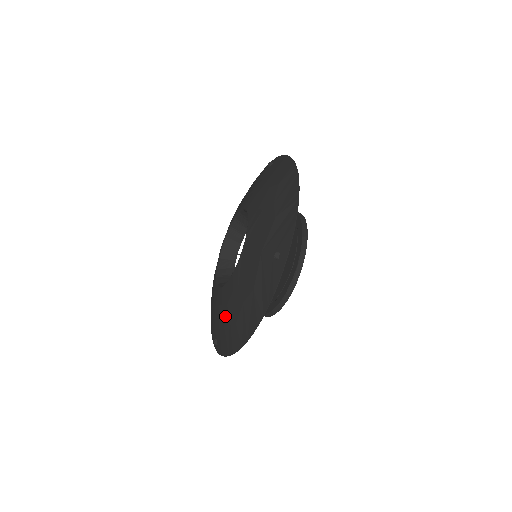
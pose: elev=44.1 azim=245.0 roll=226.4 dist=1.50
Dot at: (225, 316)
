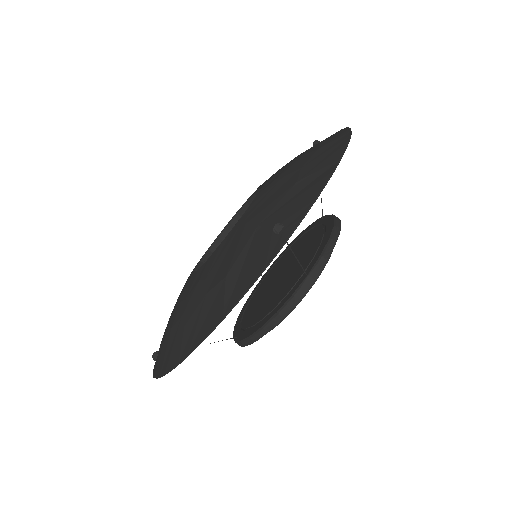
Dot at: (177, 316)
